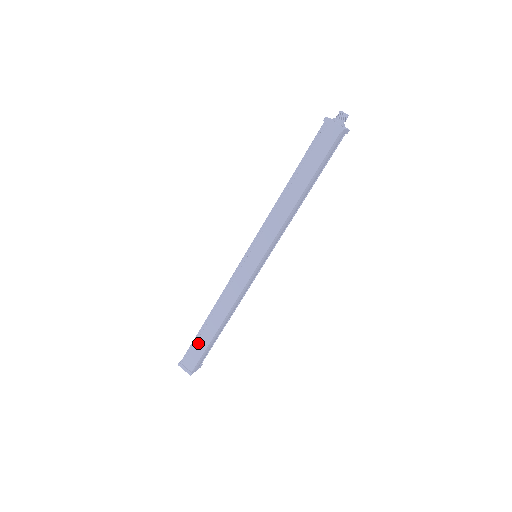
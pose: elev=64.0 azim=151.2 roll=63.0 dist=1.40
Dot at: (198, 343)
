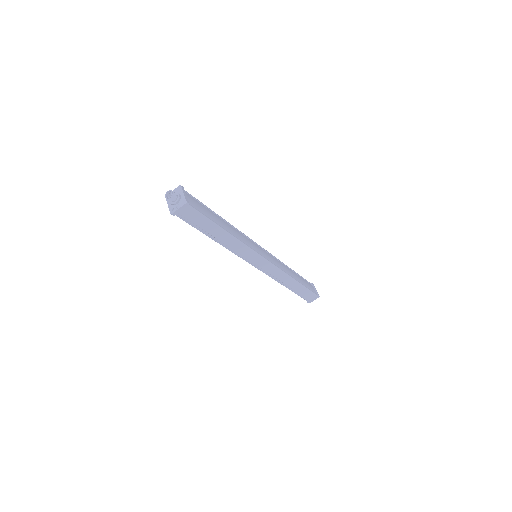
Dot at: (301, 293)
